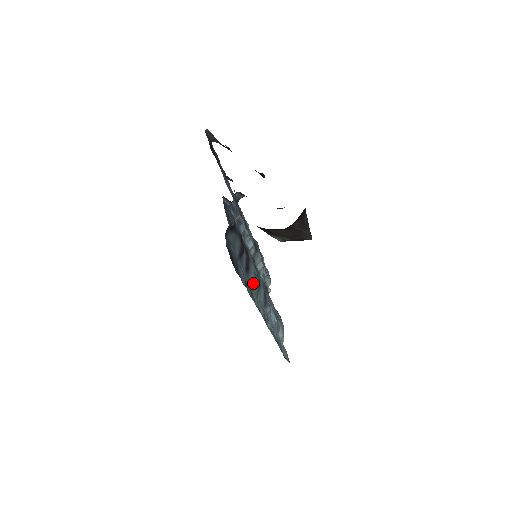
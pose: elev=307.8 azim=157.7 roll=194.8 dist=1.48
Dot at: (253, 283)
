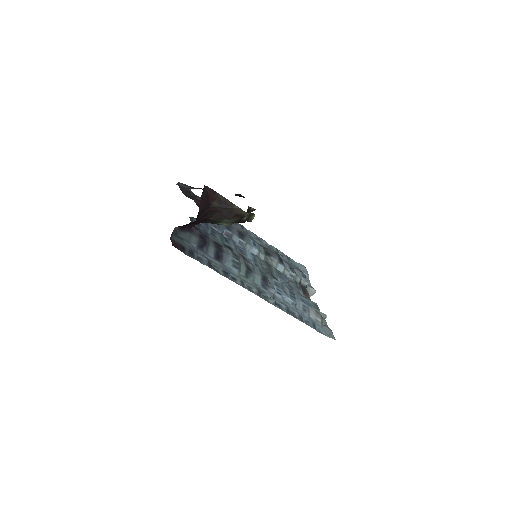
Dot at: (232, 268)
